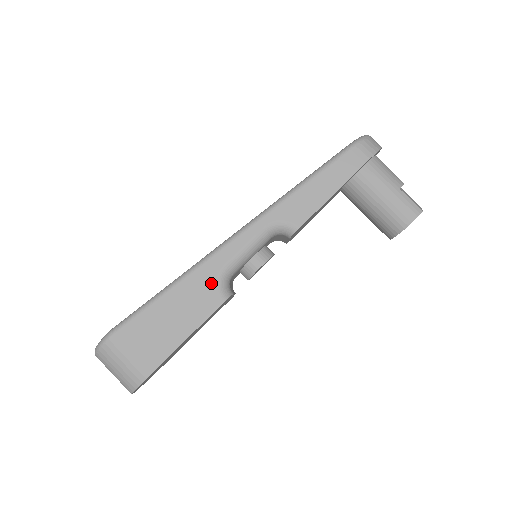
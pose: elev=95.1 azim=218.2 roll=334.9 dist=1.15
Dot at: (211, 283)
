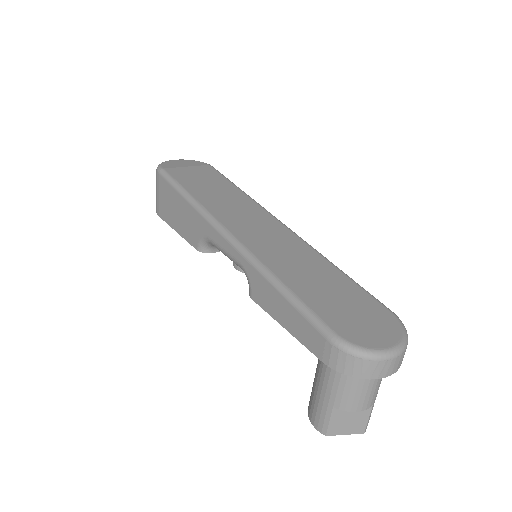
Dot at: (200, 232)
